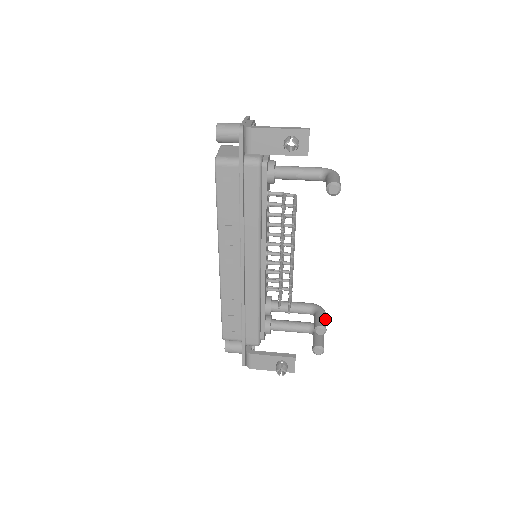
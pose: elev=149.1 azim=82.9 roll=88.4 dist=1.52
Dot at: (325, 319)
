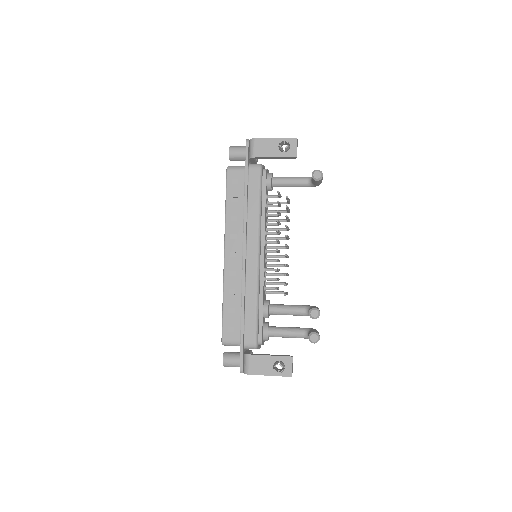
Dot at: occluded
